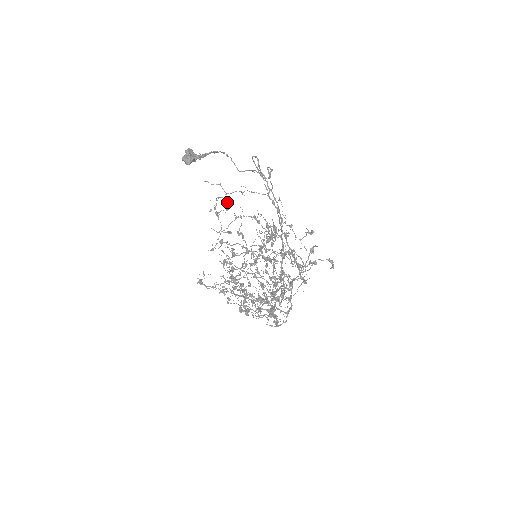
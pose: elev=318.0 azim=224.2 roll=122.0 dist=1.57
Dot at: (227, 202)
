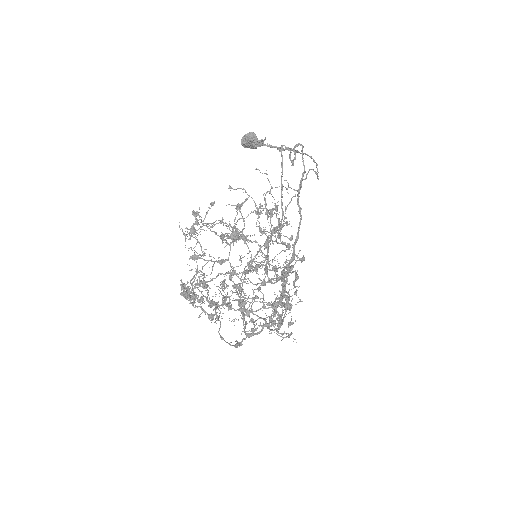
Dot at: (274, 199)
